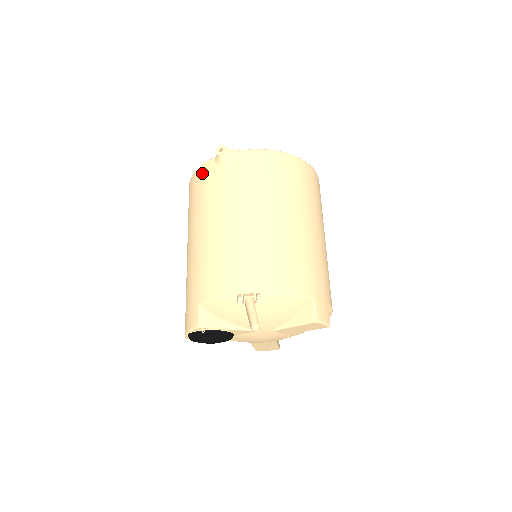
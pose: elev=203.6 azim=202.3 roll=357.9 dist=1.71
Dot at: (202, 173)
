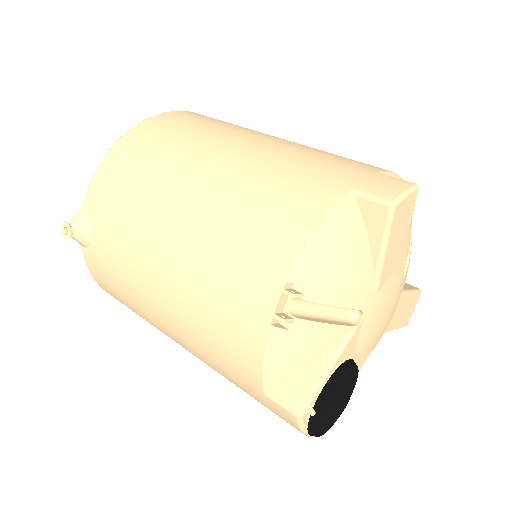
Dot at: (96, 275)
